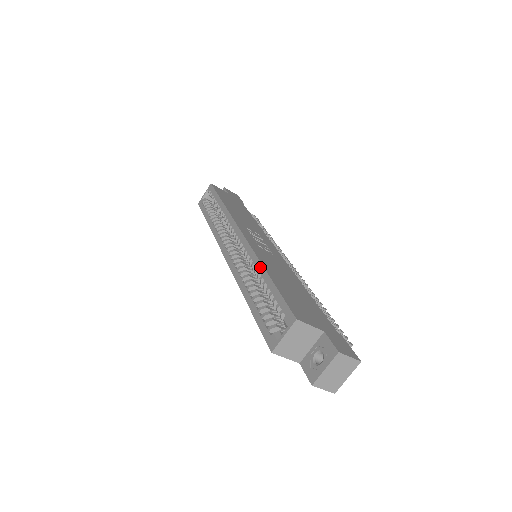
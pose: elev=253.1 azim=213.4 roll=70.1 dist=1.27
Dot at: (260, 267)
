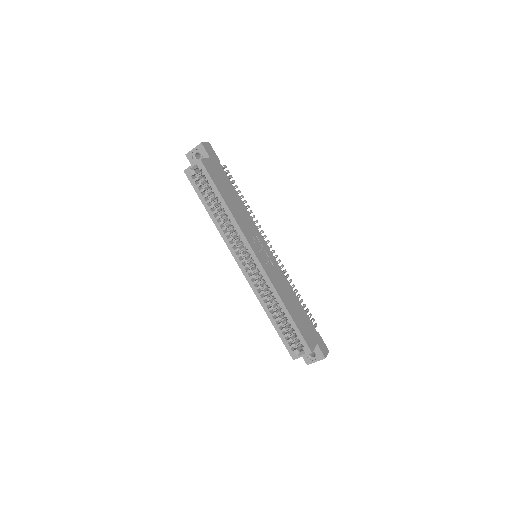
Dot at: (281, 303)
